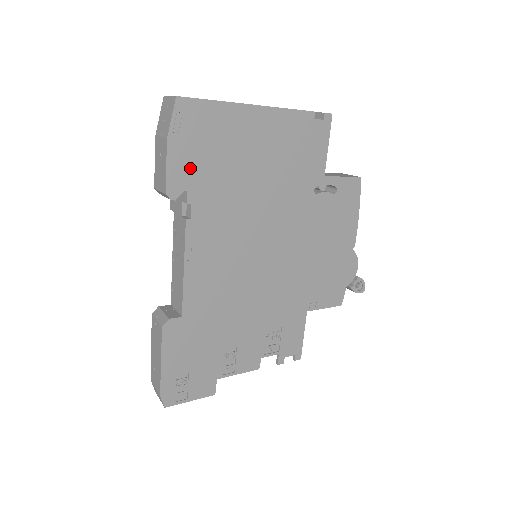
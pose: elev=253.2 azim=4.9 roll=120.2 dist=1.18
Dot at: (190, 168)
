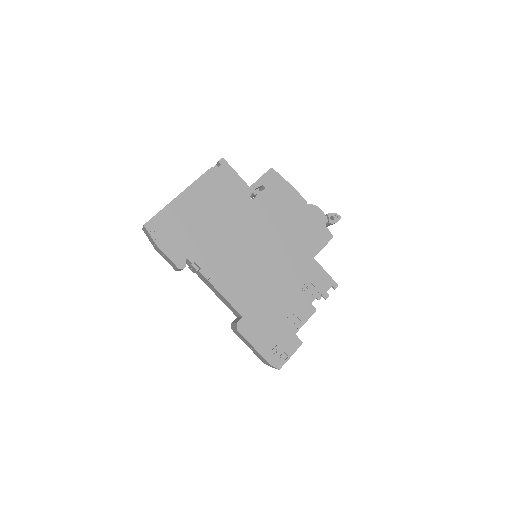
Dot at: (178, 247)
